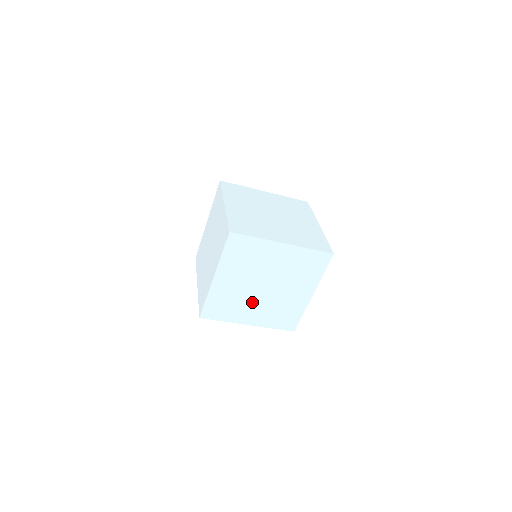
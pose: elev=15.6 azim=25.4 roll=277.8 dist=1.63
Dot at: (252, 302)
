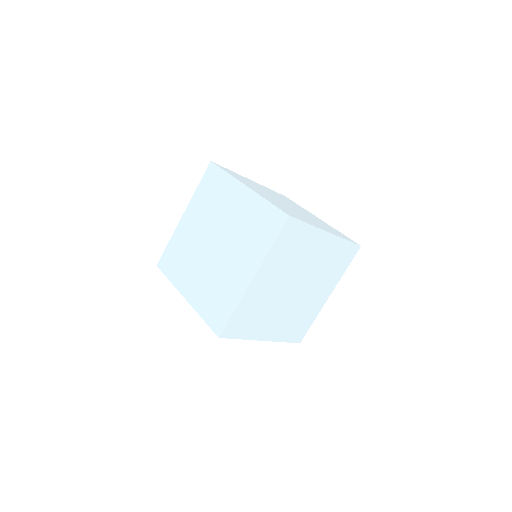
Dot at: (277, 310)
